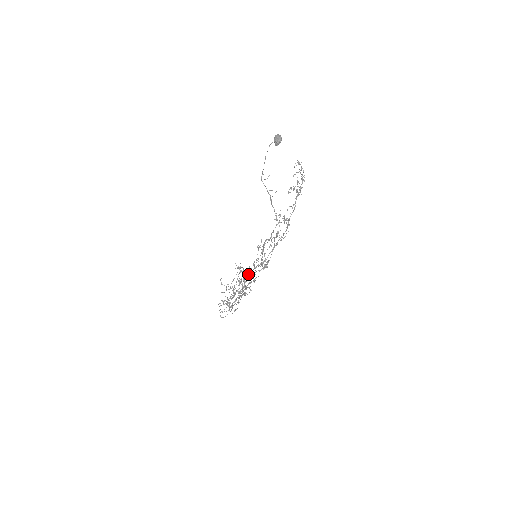
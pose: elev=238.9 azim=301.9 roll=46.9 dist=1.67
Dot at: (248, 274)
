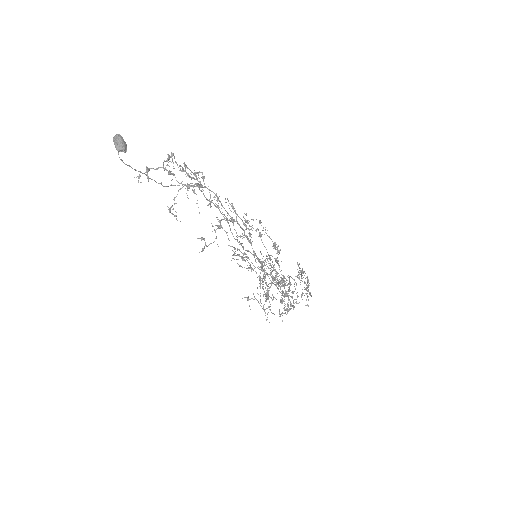
Dot at: occluded
